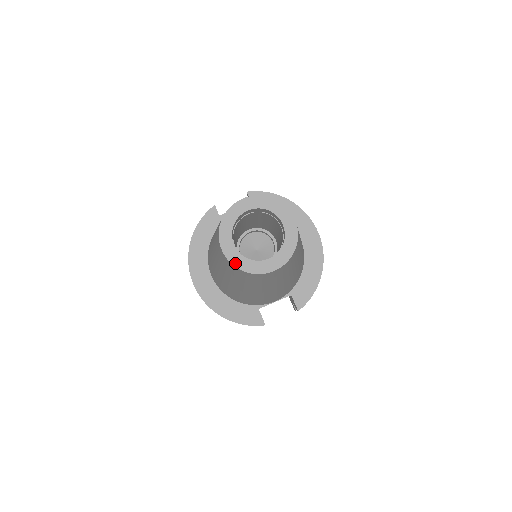
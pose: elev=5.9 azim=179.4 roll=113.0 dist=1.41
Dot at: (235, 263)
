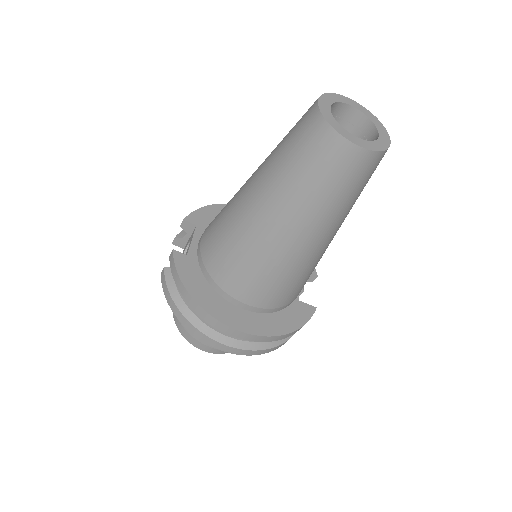
Dot at: (373, 149)
